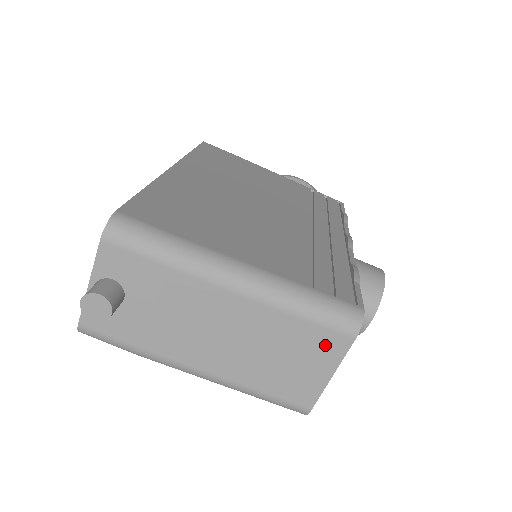
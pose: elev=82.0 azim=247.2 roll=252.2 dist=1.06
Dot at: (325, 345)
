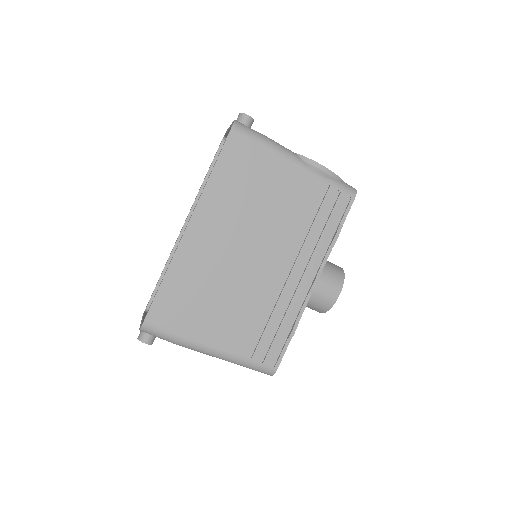
Dot at: occluded
